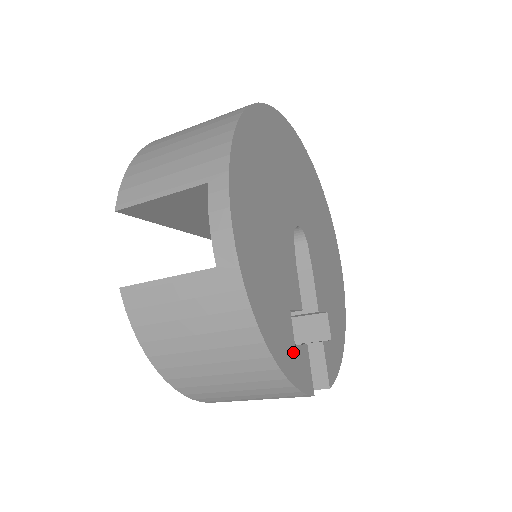
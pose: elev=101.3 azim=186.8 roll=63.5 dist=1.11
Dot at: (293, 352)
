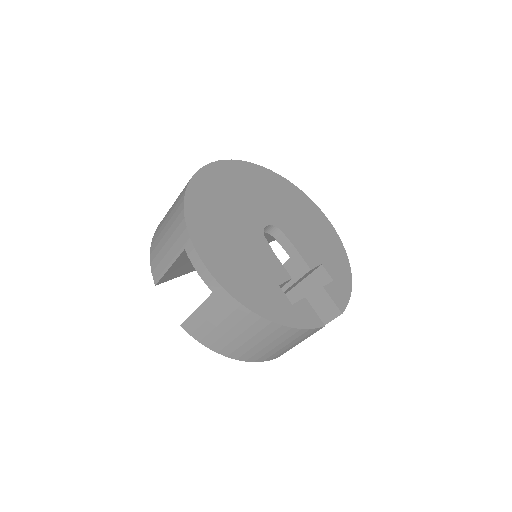
Dot at: (292, 309)
